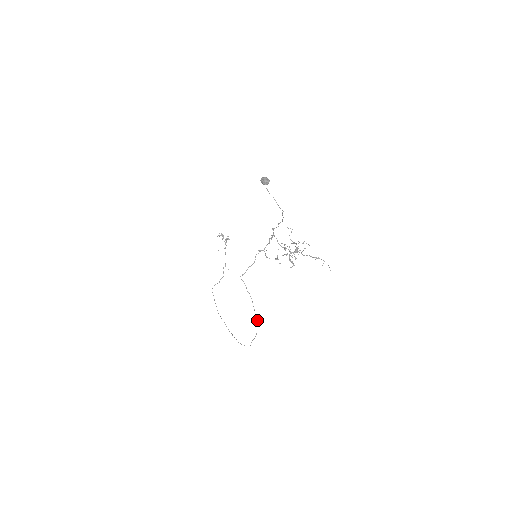
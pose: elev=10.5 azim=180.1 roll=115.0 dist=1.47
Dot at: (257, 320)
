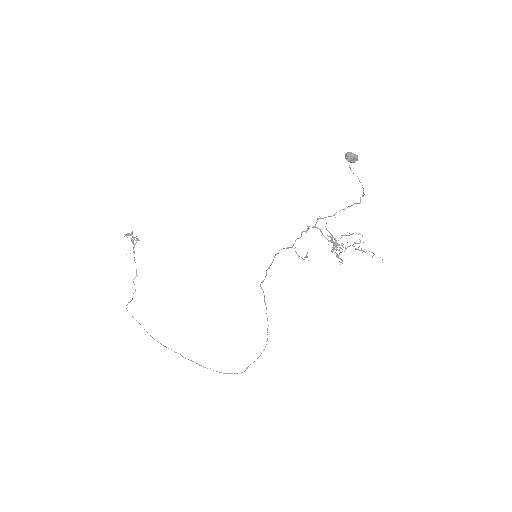
Dot at: occluded
